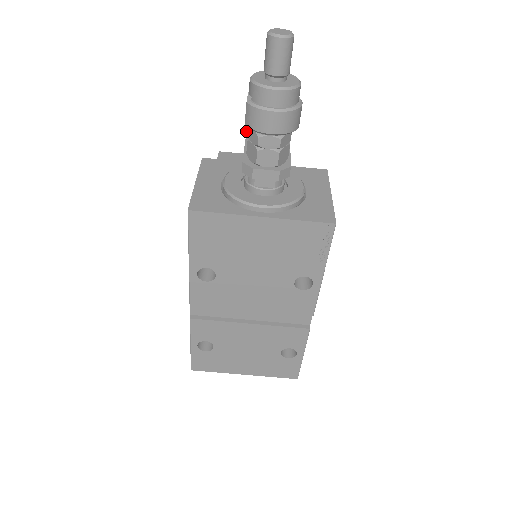
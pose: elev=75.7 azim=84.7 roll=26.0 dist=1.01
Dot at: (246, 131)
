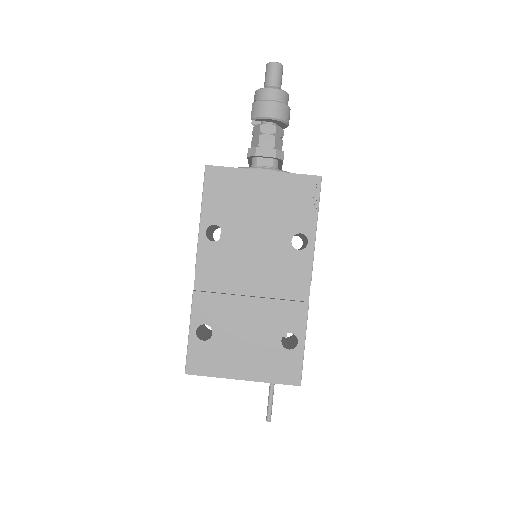
Dot at: occluded
